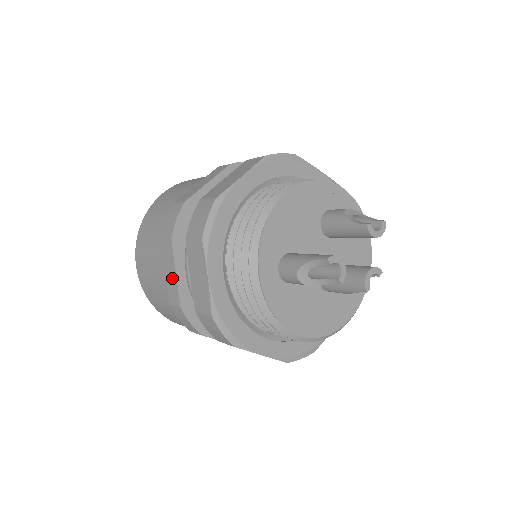
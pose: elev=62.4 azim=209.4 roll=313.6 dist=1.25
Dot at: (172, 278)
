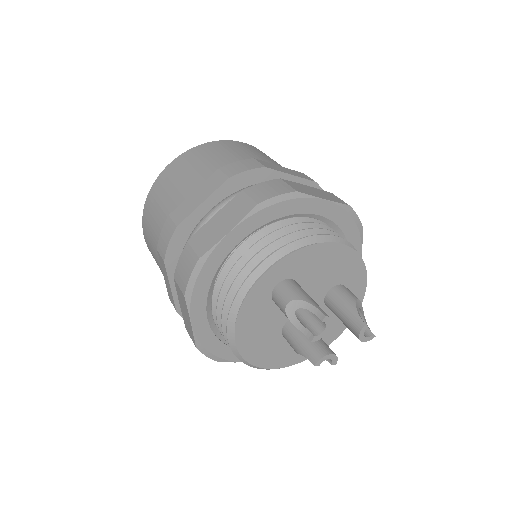
Dot at: (195, 201)
